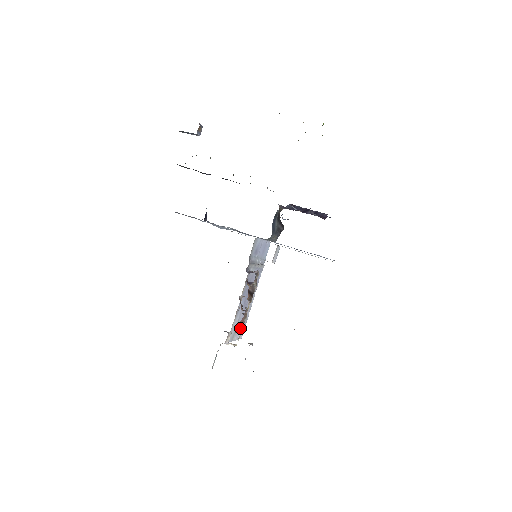
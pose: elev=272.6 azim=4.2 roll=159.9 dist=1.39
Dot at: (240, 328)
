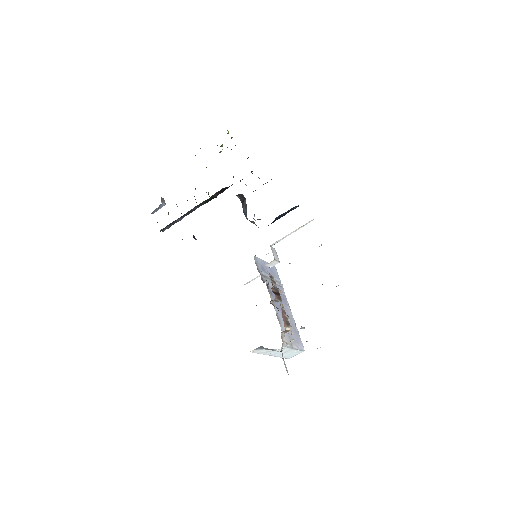
Dot at: (287, 324)
